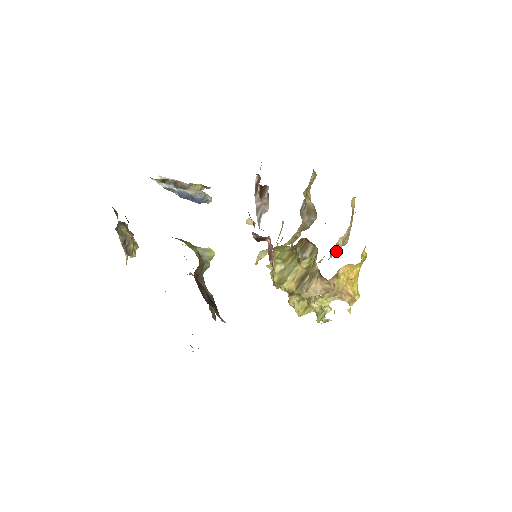
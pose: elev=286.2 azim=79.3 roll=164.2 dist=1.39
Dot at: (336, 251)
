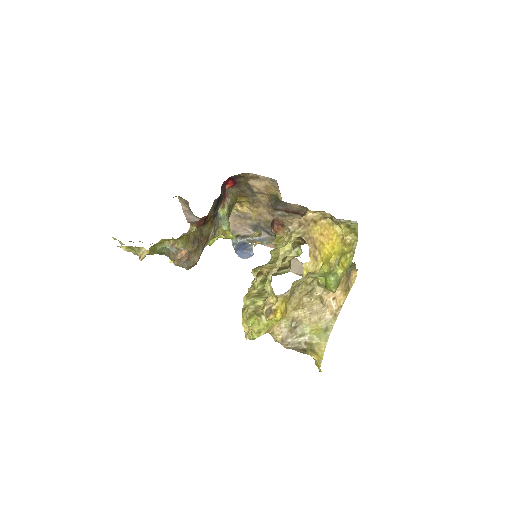
Dot at: (318, 301)
